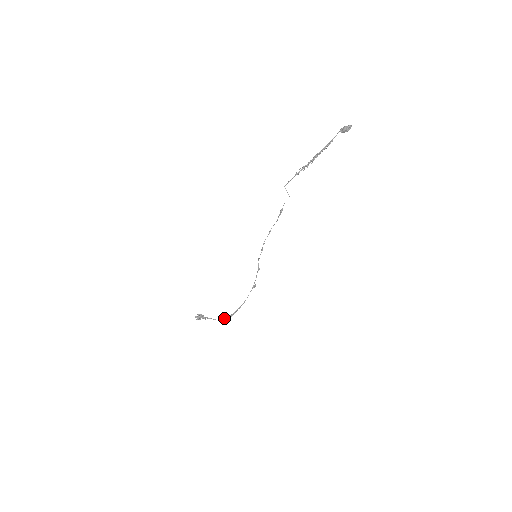
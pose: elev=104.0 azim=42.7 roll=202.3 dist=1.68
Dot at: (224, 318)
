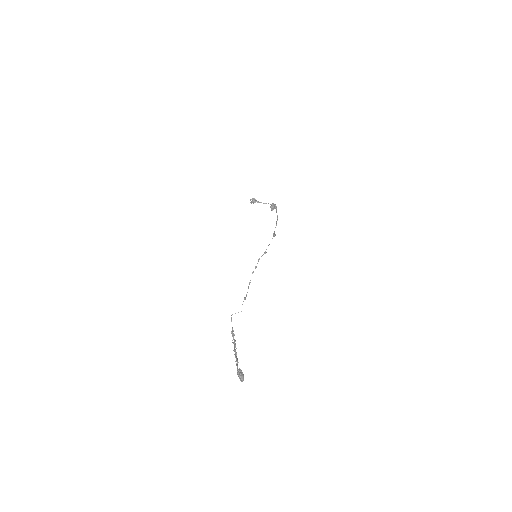
Dot at: occluded
